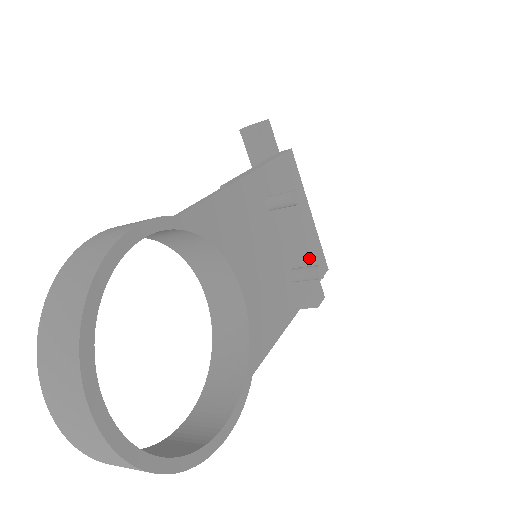
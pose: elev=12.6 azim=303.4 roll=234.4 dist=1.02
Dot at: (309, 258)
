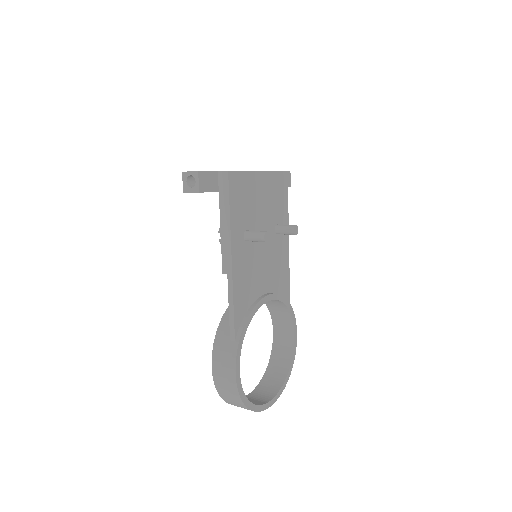
Dot at: (277, 198)
